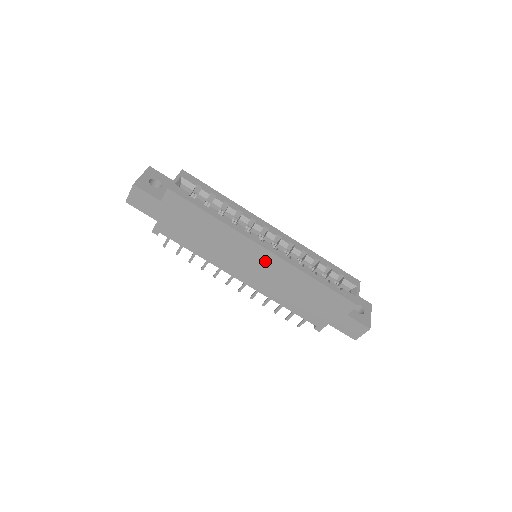
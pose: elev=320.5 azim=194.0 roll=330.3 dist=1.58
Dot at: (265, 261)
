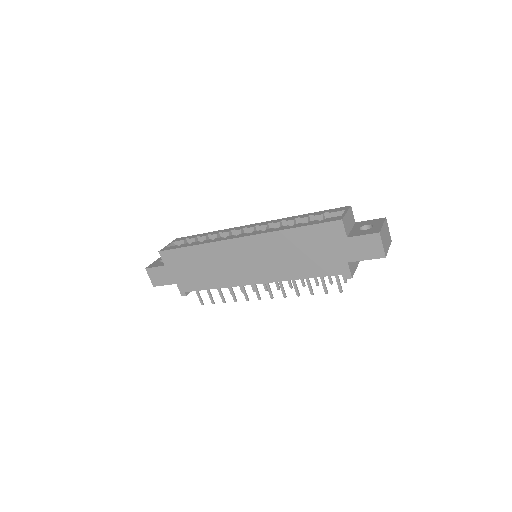
Dot at: (249, 249)
